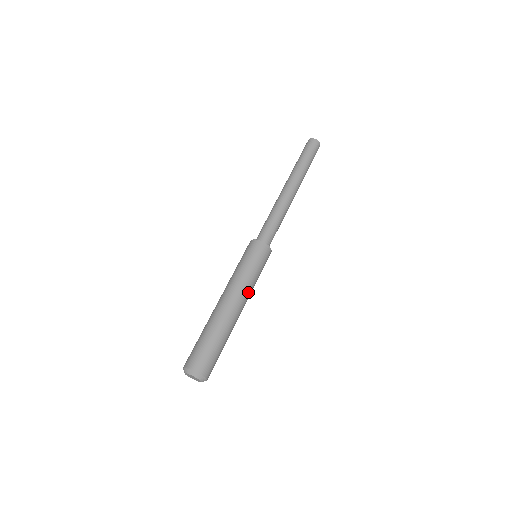
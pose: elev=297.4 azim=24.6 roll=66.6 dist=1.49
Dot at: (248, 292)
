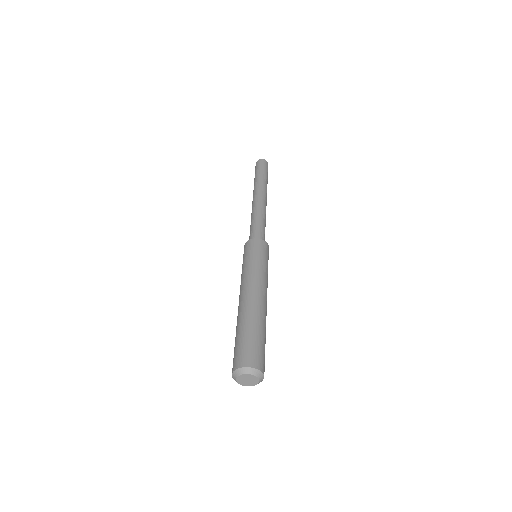
Dot at: (257, 279)
